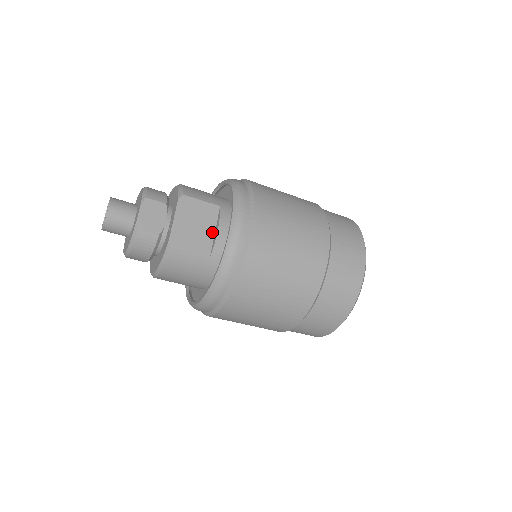
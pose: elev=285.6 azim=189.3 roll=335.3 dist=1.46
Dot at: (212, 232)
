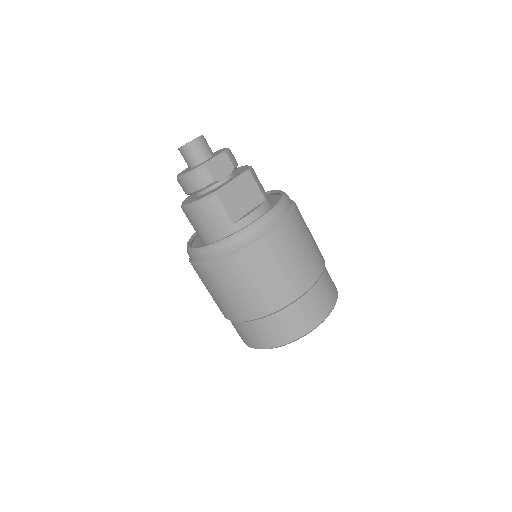
Dot at: (248, 210)
